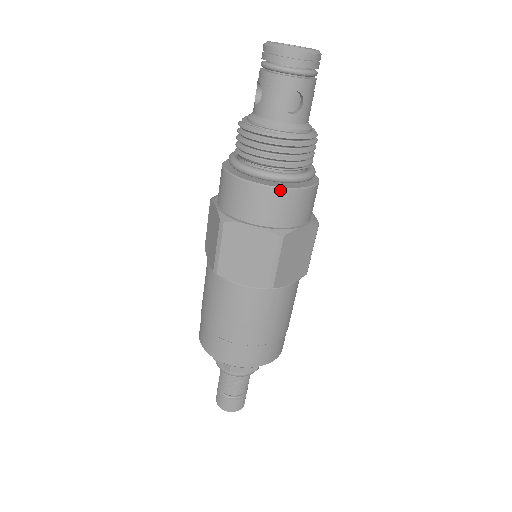
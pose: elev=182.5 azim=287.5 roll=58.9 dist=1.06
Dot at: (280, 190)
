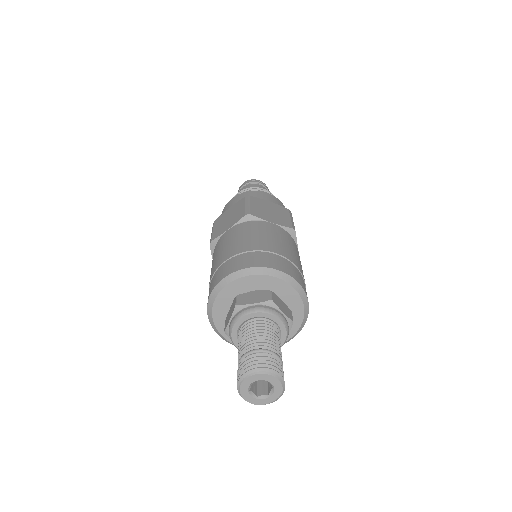
Dot at: (279, 200)
